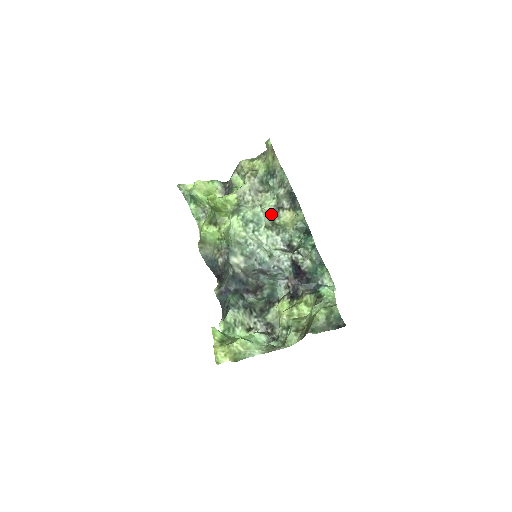
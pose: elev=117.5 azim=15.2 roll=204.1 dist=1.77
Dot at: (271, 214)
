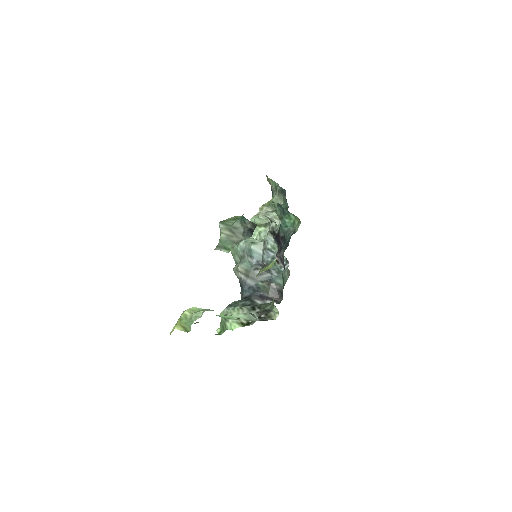
Dot at: occluded
